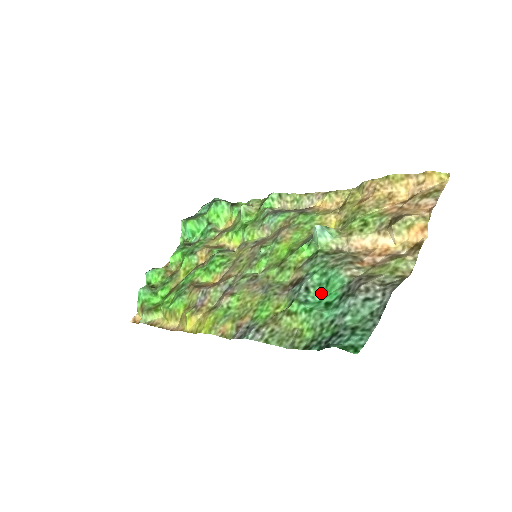
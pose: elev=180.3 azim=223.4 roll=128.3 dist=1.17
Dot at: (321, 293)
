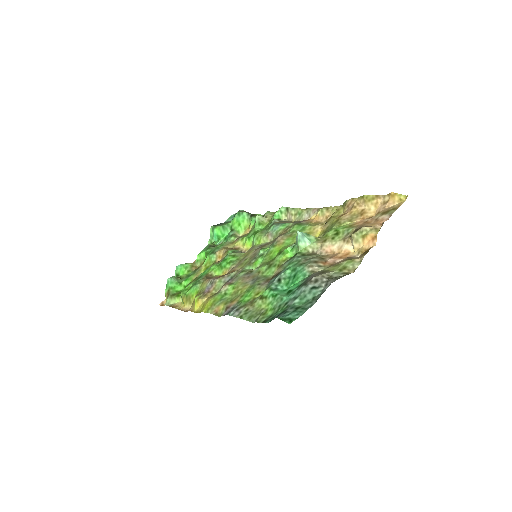
Dot at: (288, 284)
